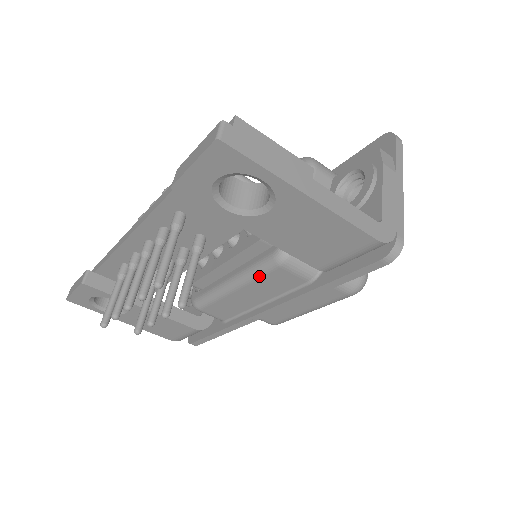
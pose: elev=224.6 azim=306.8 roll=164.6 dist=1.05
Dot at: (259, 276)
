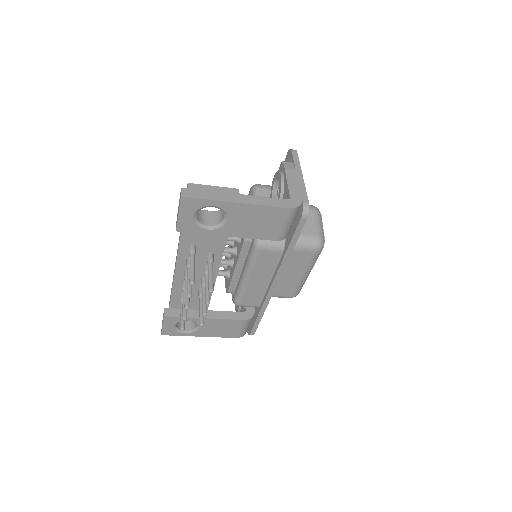
Dot at: (254, 262)
